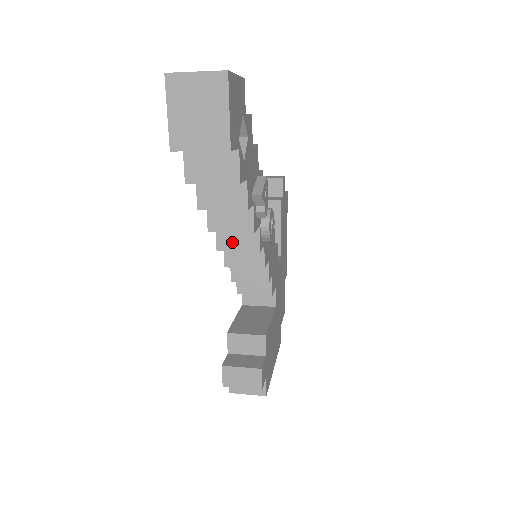
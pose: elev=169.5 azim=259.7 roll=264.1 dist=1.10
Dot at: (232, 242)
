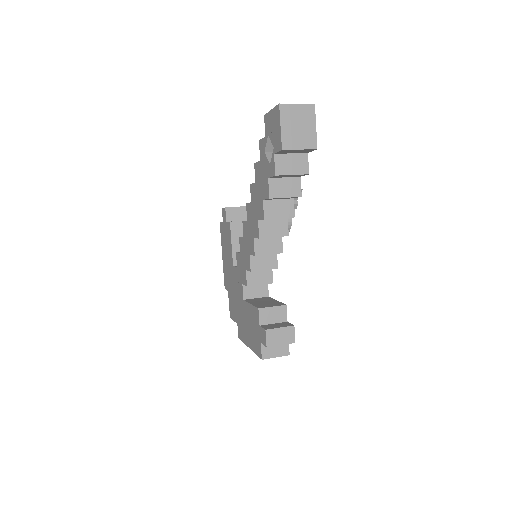
Dot at: (270, 231)
